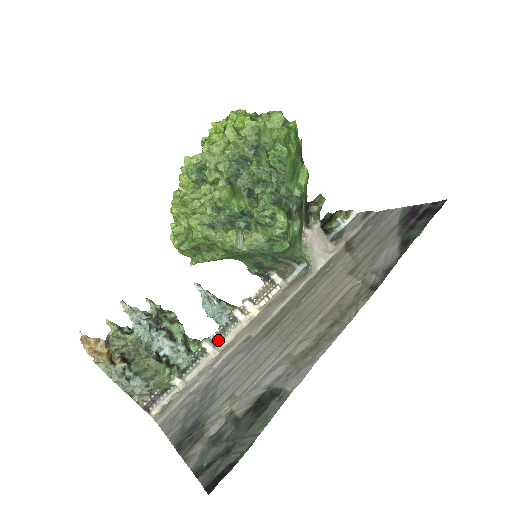
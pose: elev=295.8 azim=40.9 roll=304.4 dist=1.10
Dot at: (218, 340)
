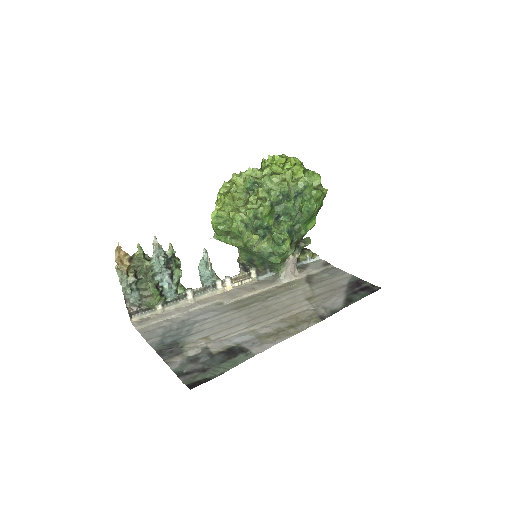
Dot at: (198, 294)
